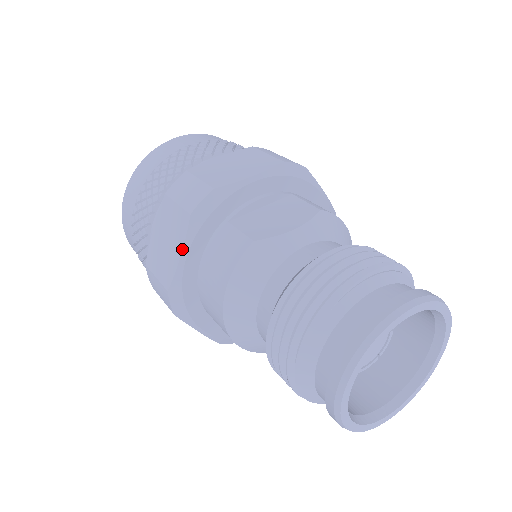
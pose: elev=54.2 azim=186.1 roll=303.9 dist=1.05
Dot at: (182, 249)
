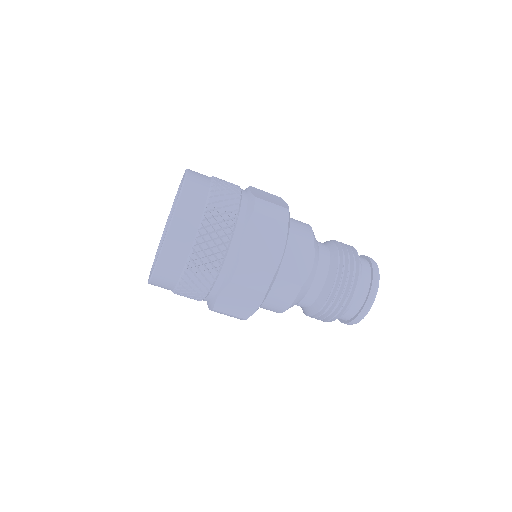
Dot at: occluded
